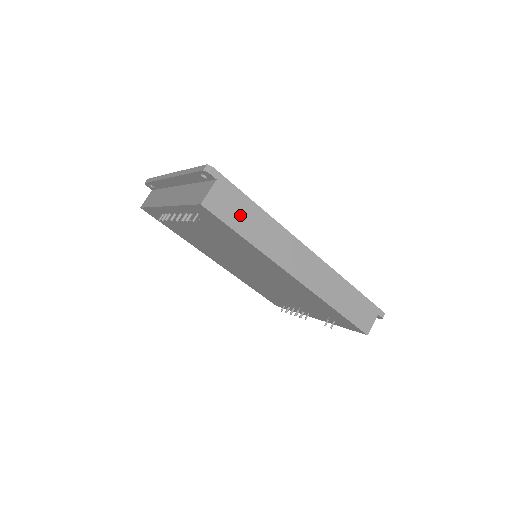
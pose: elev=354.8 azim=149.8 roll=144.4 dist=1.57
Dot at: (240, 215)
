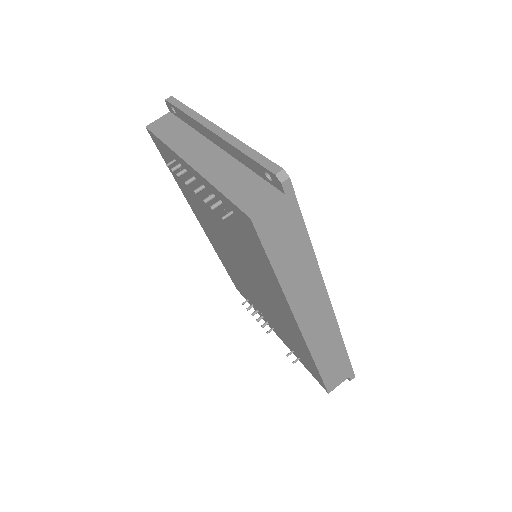
Dot at: (285, 245)
